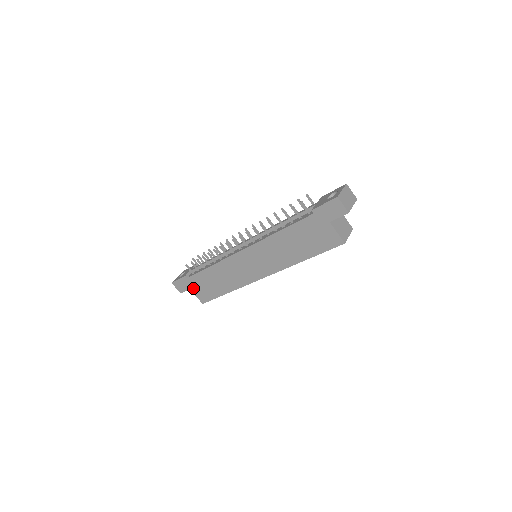
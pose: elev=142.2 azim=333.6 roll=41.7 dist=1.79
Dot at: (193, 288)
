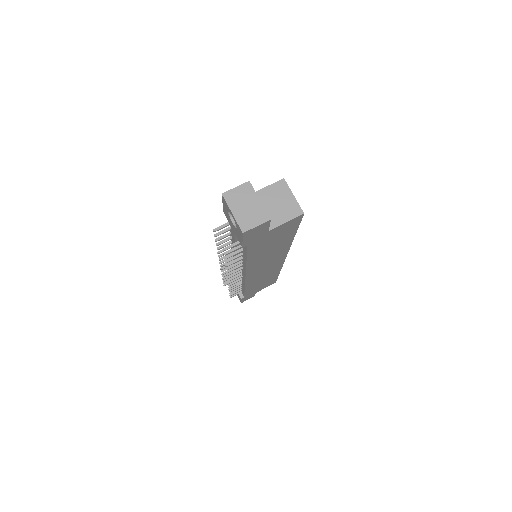
Dot at: (256, 292)
